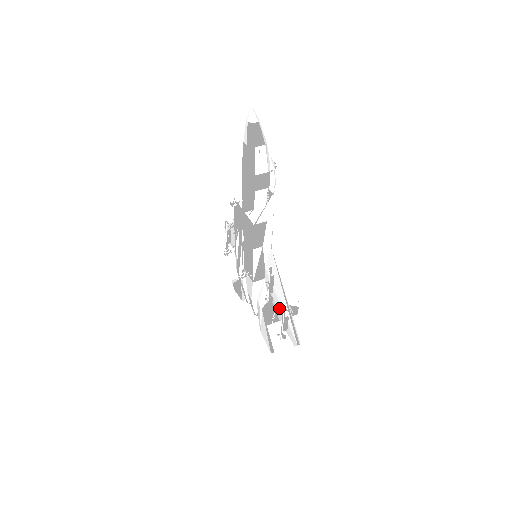
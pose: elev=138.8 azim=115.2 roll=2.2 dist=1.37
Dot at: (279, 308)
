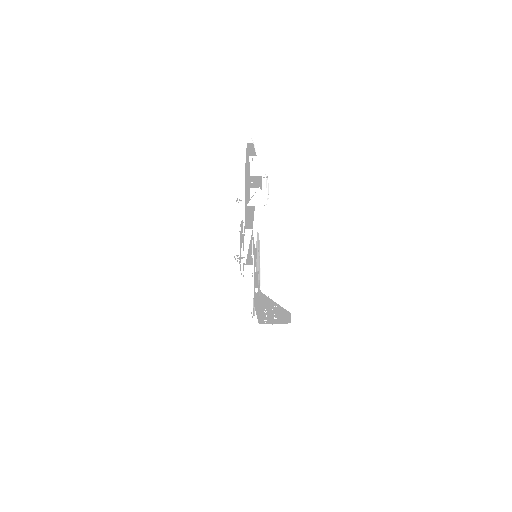
Dot at: occluded
